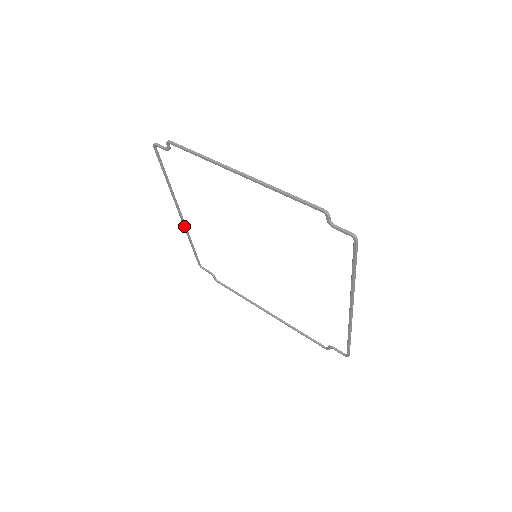
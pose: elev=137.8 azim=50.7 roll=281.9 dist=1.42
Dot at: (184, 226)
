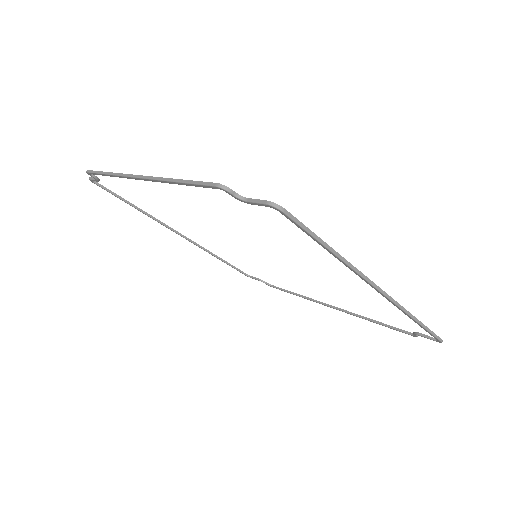
Dot at: (195, 244)
